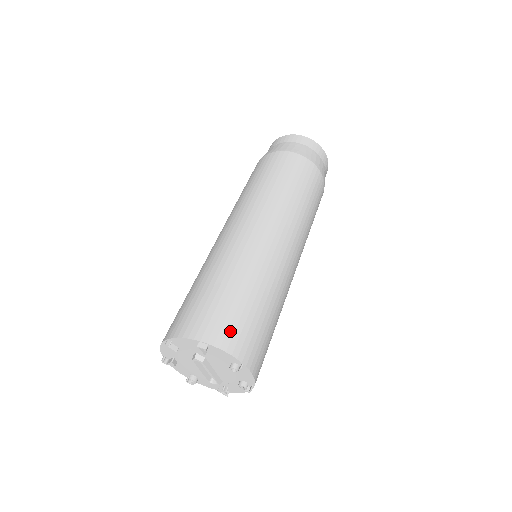
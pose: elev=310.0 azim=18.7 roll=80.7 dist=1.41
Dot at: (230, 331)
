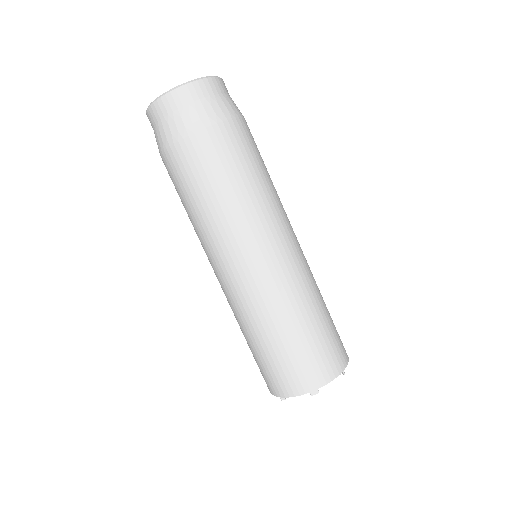
Dot at: (321, 366)
